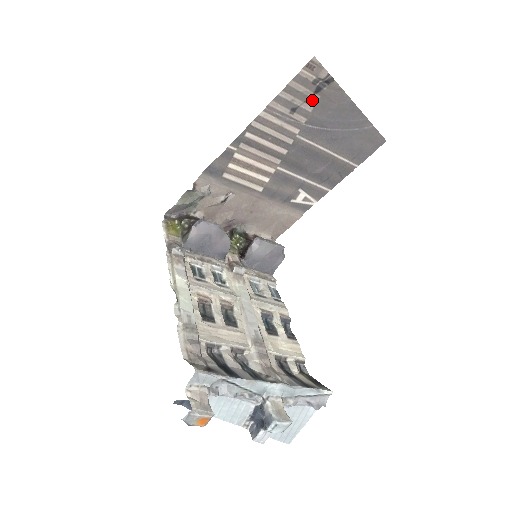
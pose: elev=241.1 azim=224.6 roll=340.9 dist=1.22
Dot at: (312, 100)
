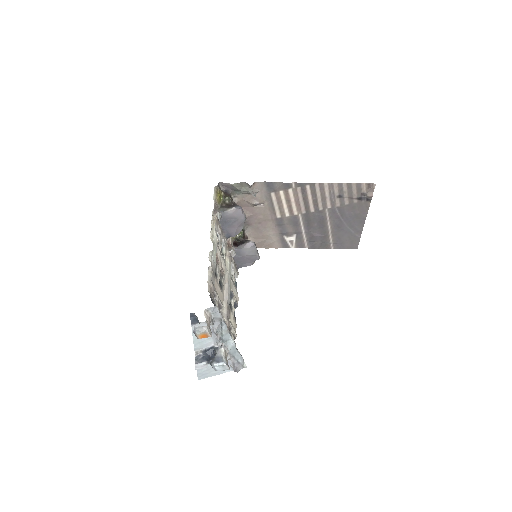
Dot at: (352, 200)
